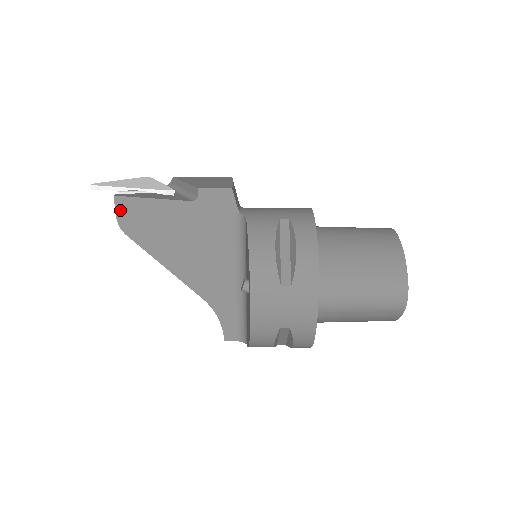
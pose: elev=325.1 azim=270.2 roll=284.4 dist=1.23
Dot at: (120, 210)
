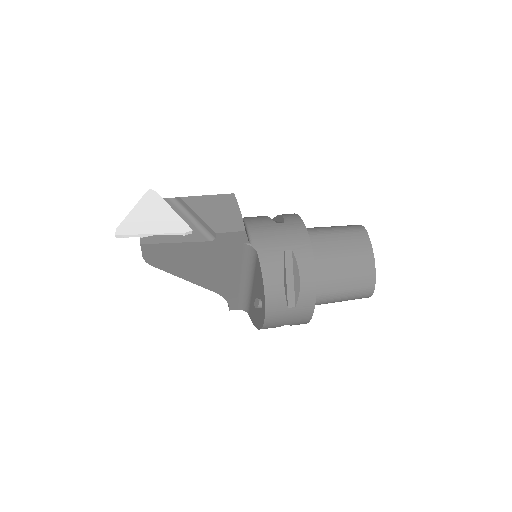
Dot at: (146, 252)
